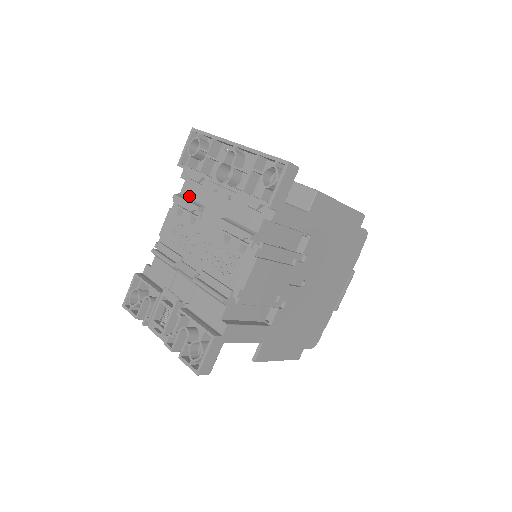
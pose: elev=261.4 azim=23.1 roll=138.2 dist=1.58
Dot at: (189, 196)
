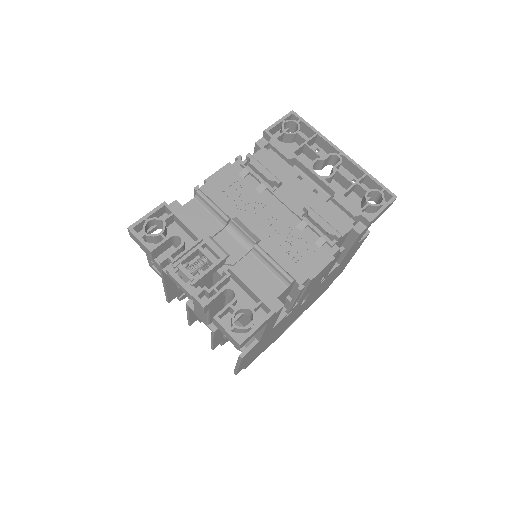
Dot at: (263, 165)
